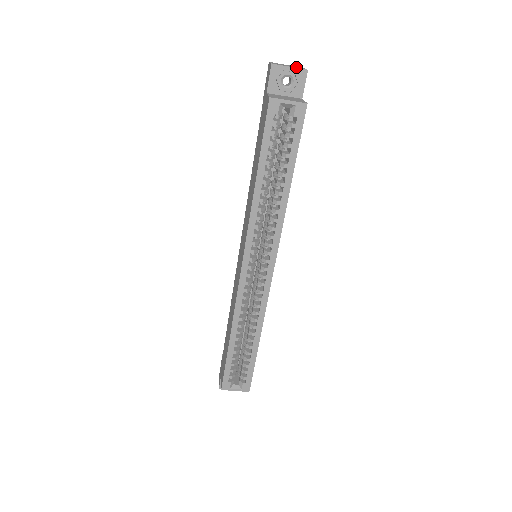
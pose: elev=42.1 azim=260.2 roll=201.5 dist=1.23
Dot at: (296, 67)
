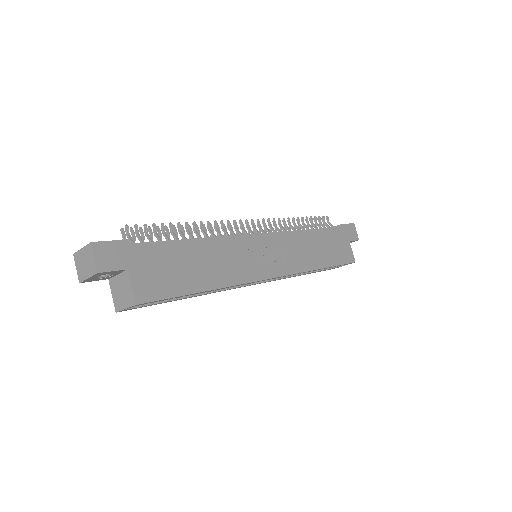
Dot at: (90, 269)
